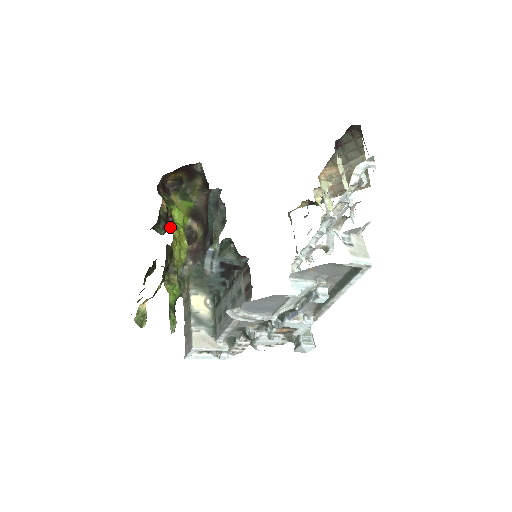
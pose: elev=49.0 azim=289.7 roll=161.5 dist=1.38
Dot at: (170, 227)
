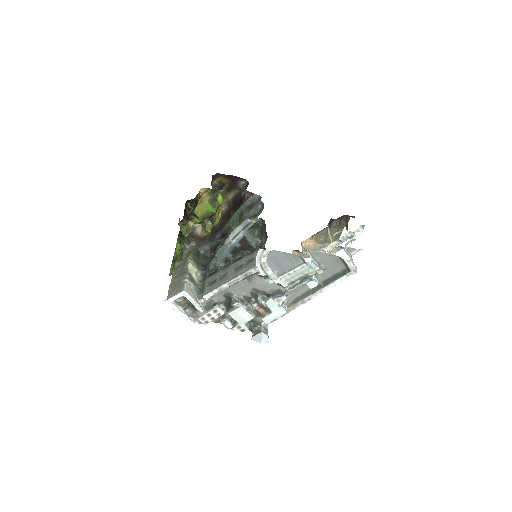
Dot at: occluded
